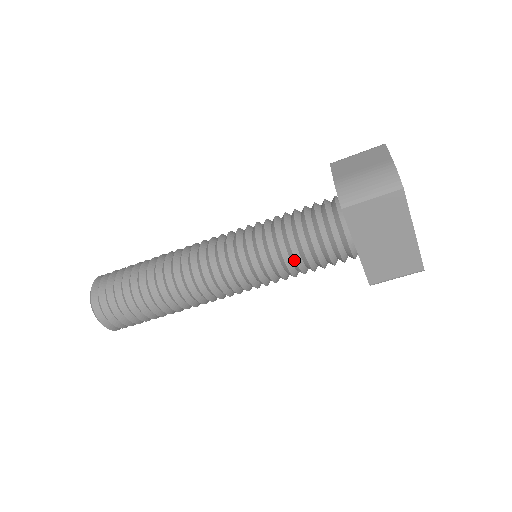
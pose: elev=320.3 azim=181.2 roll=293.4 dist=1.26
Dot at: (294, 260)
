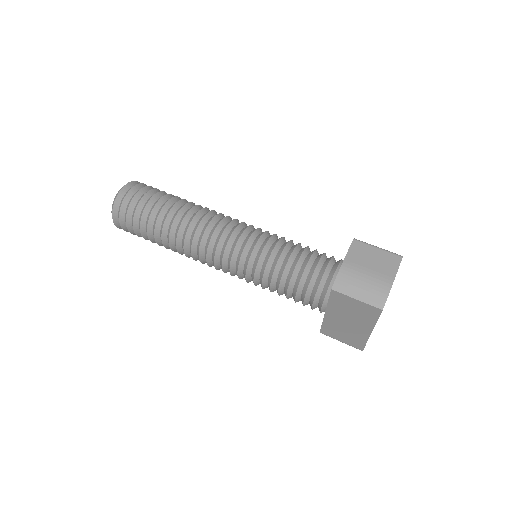
Dot at: (278, 287)
